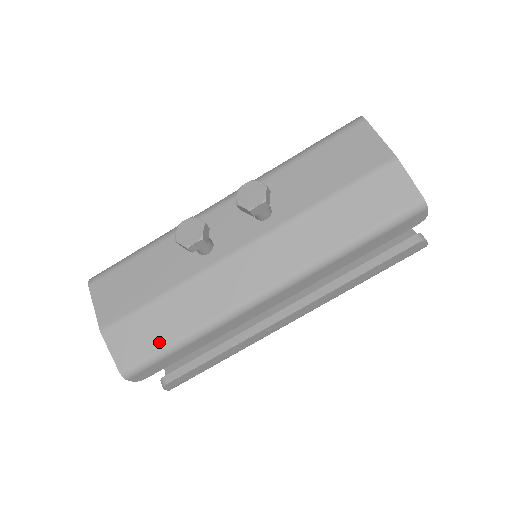
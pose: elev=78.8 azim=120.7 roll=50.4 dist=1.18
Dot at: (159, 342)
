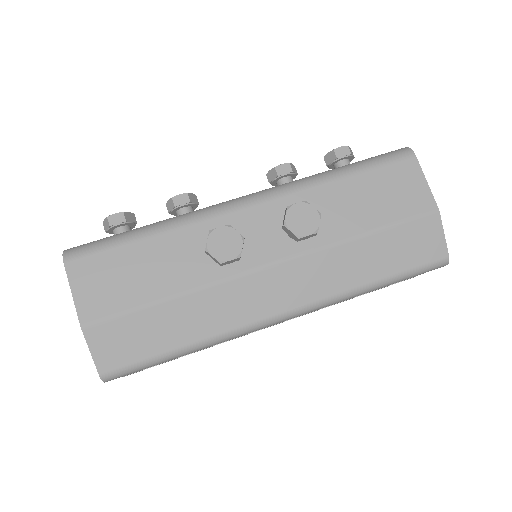
Dot at: (154, 349)
